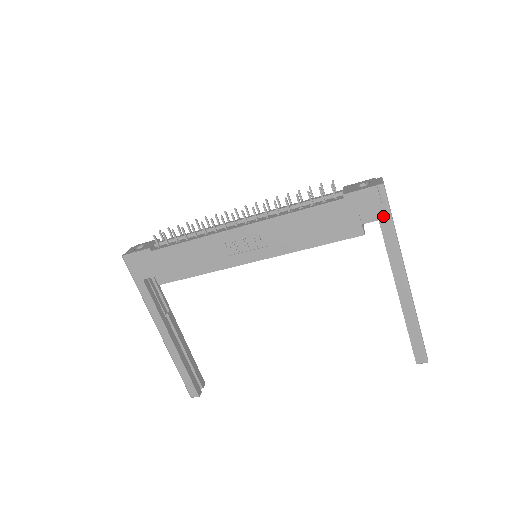
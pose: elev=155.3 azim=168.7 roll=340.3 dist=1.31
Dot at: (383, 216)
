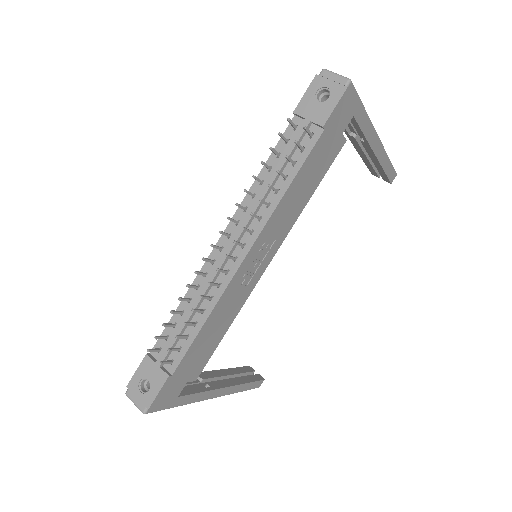
Dot at: (356, 109)
